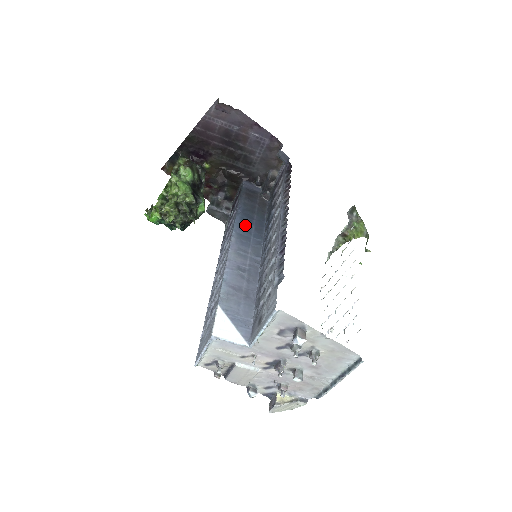
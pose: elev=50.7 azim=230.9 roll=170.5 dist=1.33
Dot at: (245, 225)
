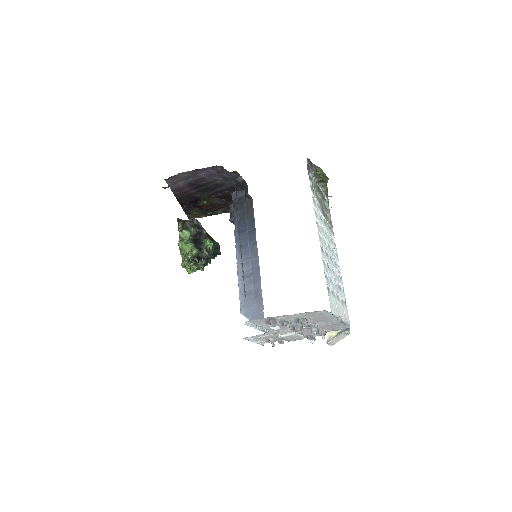
Dot at: (241, 235)
